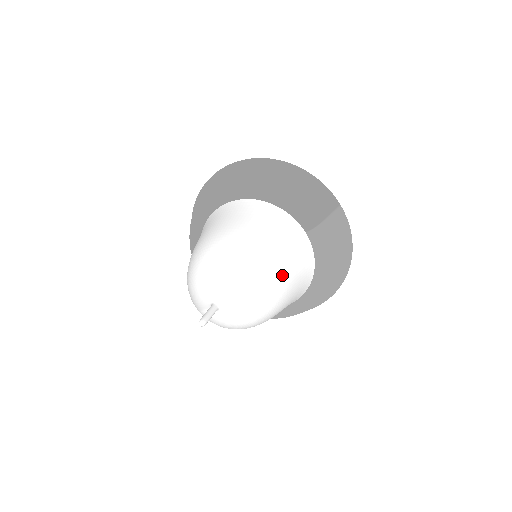
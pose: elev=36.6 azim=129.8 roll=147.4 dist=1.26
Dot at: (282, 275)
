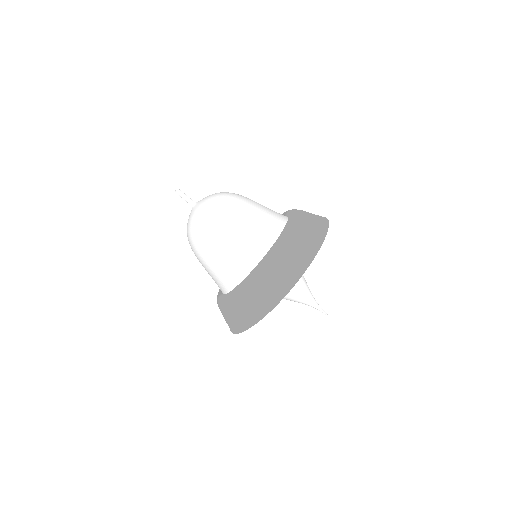
Dot at: (247, 198)
